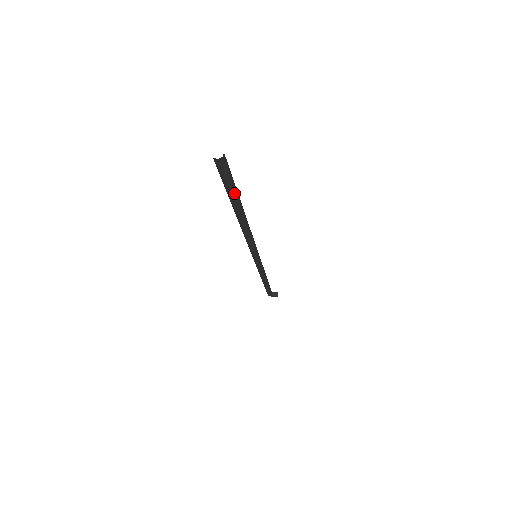
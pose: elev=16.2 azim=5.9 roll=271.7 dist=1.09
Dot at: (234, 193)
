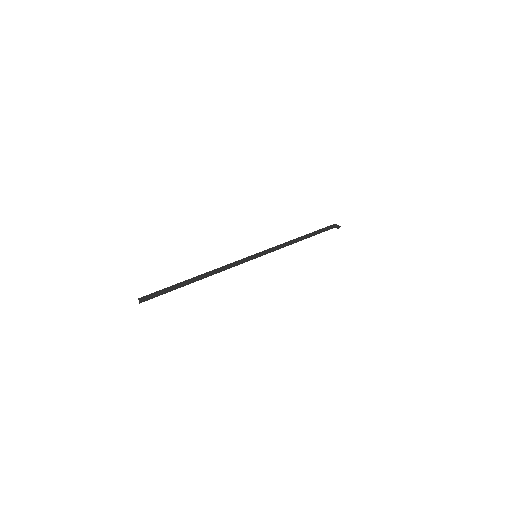
Dot at: occluded
